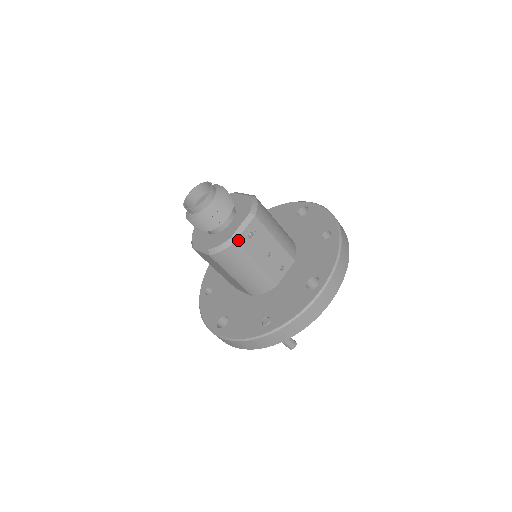
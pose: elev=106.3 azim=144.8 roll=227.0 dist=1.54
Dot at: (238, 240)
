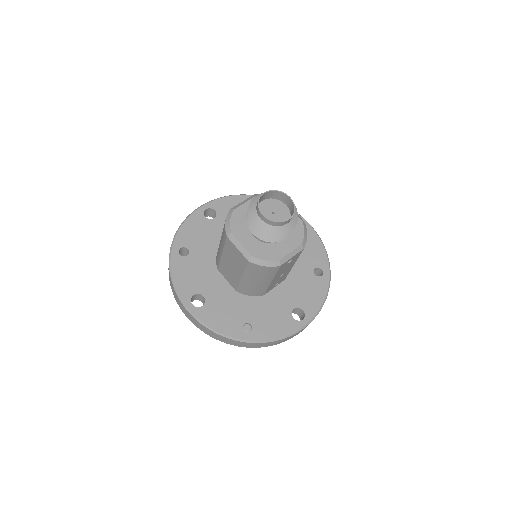
Dot at: (282, 264)
